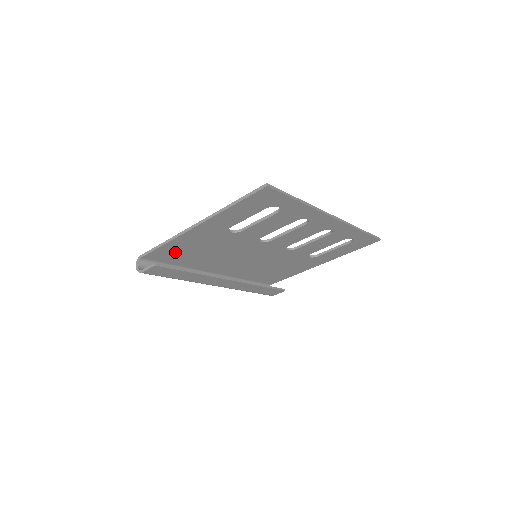
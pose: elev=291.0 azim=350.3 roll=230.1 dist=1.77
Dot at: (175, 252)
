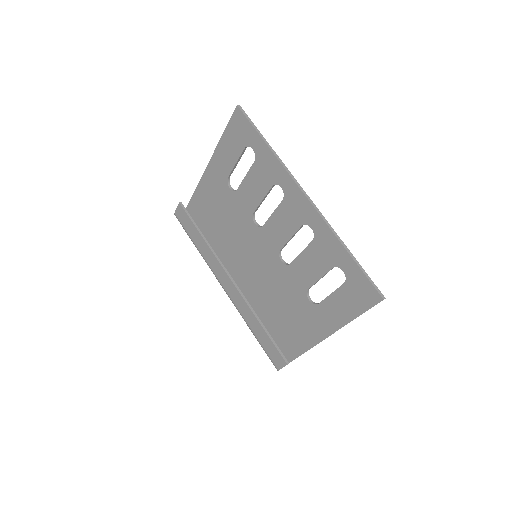
Dot at: (203, 211)
